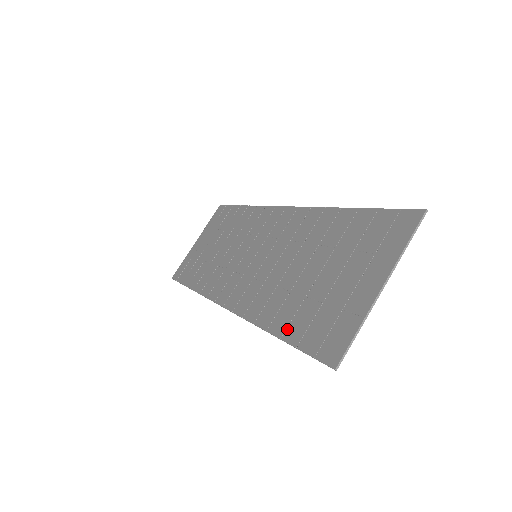
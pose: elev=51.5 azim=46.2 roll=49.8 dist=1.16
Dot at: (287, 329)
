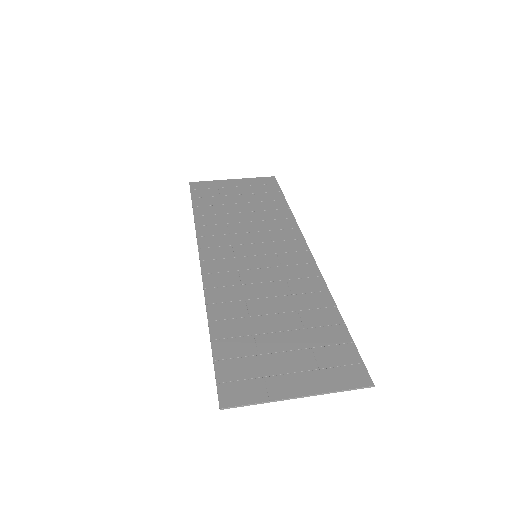
Dot at: (221, 340)
